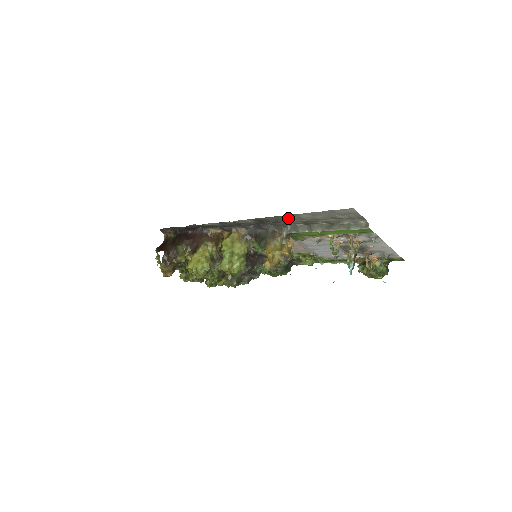
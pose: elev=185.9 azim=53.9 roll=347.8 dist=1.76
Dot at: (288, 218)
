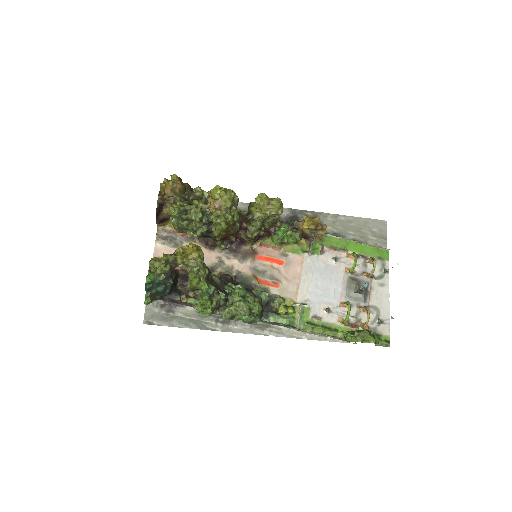
Dot at: (325, 220)
